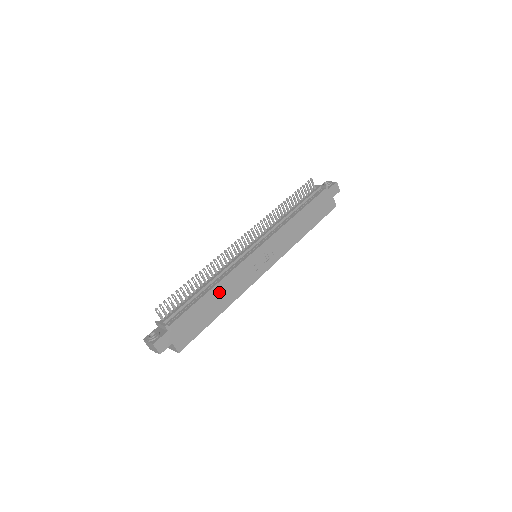
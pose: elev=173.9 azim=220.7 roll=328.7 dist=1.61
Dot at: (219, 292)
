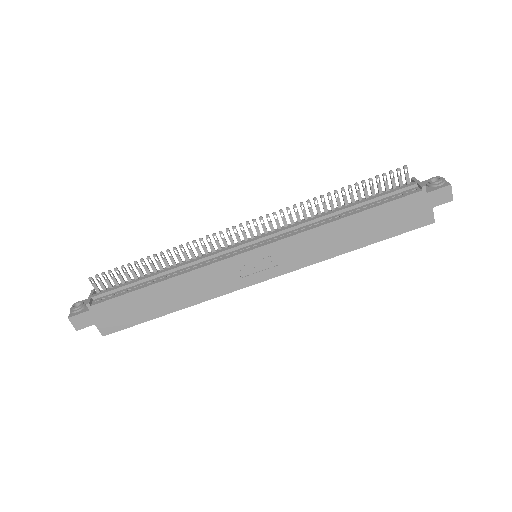
Dot at: (173, 288)
